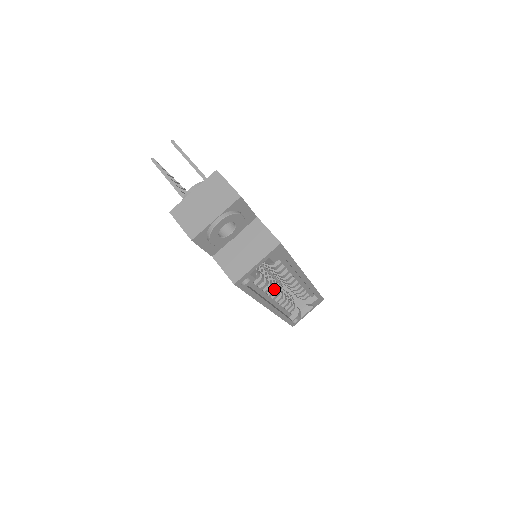
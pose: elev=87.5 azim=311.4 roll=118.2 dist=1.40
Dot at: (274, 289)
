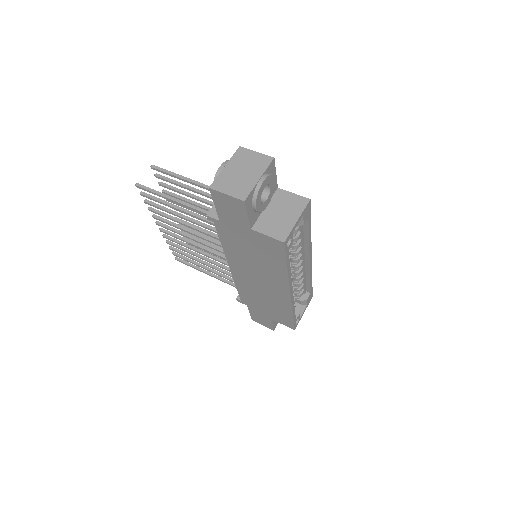
Dot at: (291, 271)
